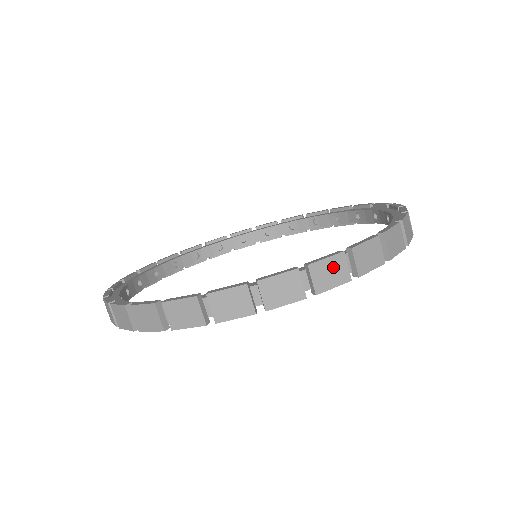
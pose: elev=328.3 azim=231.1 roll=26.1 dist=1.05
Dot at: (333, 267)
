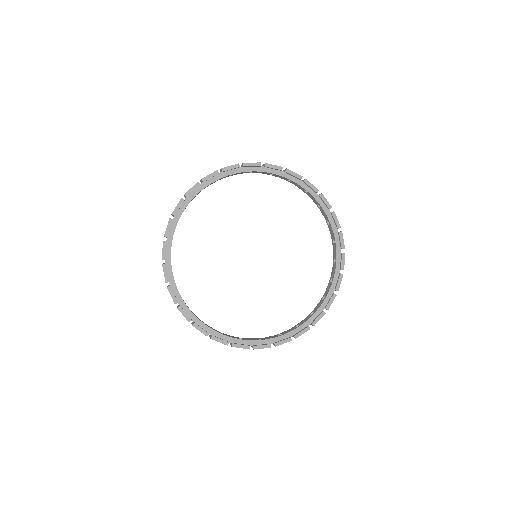
Dot at: (332, 300)
